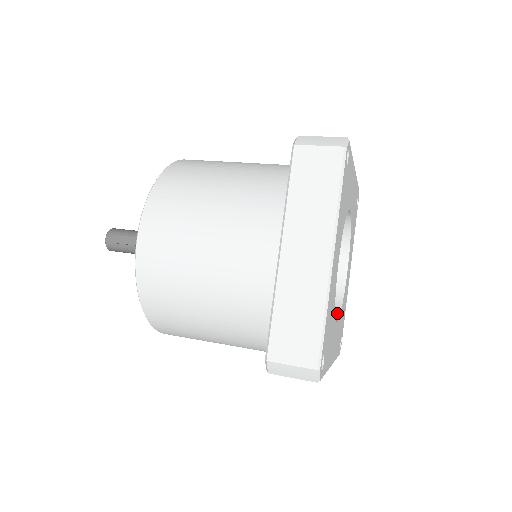
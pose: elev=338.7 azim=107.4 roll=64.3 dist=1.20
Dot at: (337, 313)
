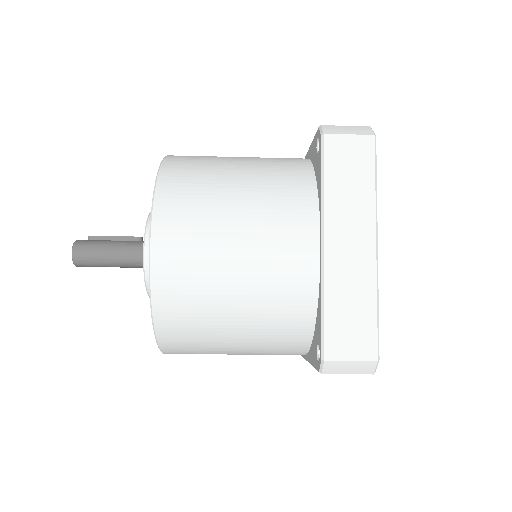
Dot at: occluded
